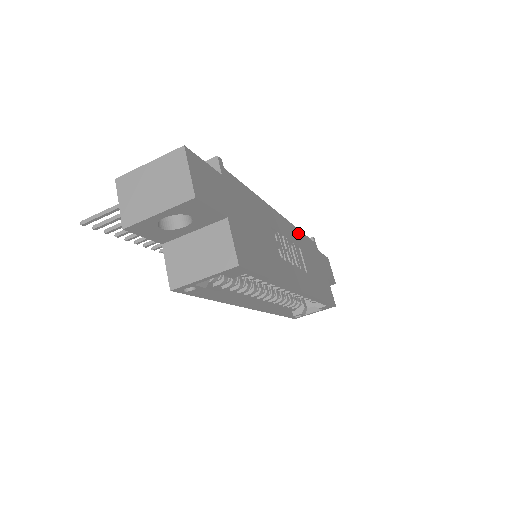
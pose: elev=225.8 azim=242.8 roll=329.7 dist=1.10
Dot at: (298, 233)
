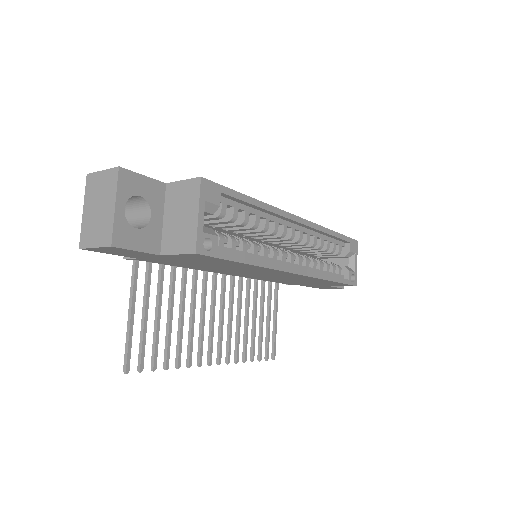
Dot at: occluded
